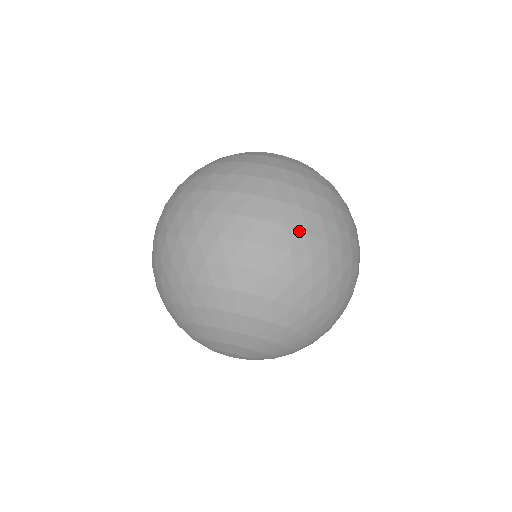
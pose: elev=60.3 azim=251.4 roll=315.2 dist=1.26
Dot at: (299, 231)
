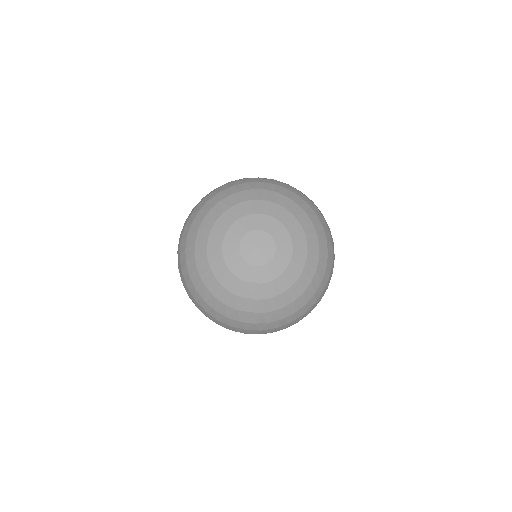
Dot at: occluded
